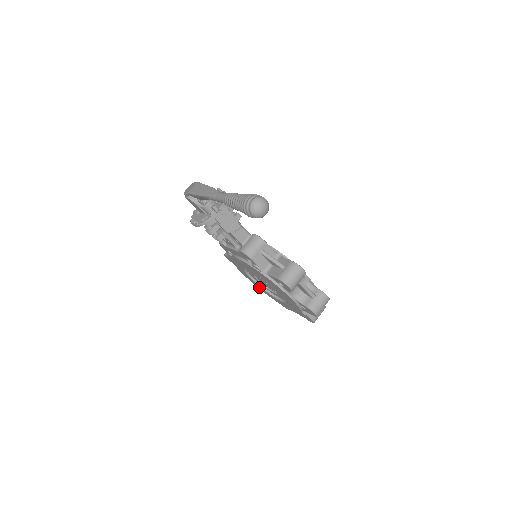
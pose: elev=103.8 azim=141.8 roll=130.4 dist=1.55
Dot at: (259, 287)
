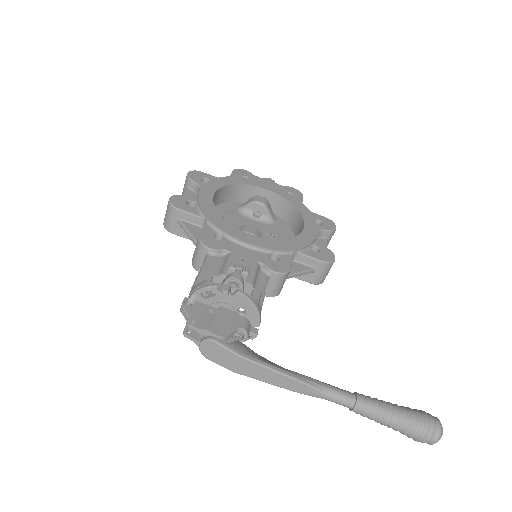
Dot at: occluded
